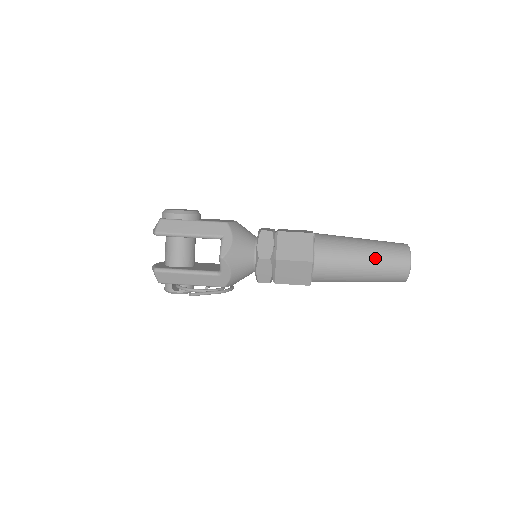
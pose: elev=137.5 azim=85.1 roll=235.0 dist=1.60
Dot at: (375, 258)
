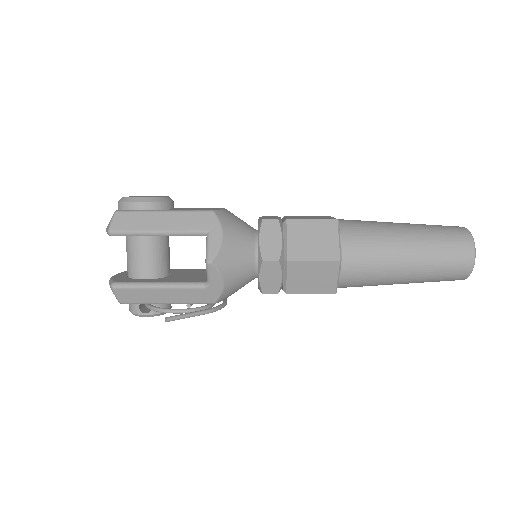
Dot at: (426, 250)
